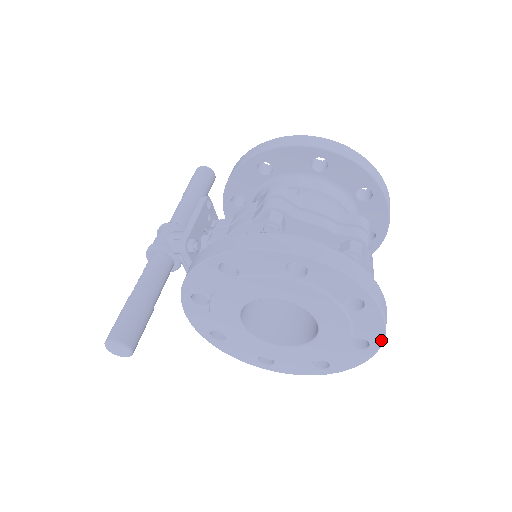
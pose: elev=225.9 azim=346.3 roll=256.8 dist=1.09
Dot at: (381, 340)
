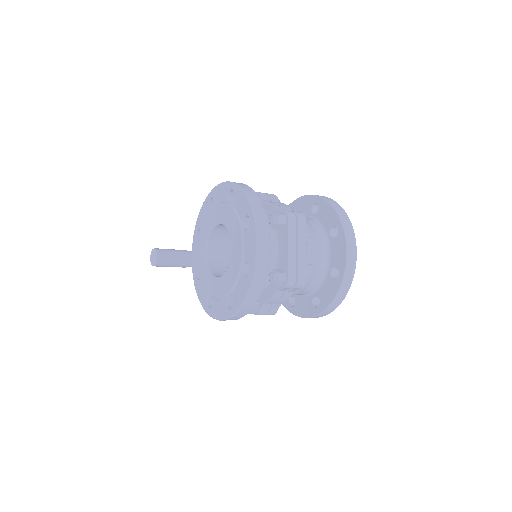
Dot at: (254, 262)
